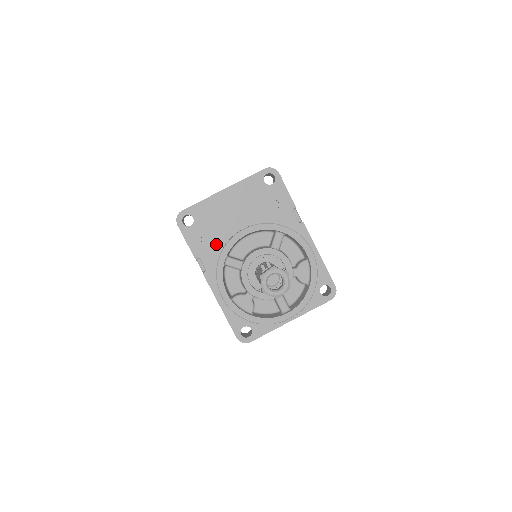
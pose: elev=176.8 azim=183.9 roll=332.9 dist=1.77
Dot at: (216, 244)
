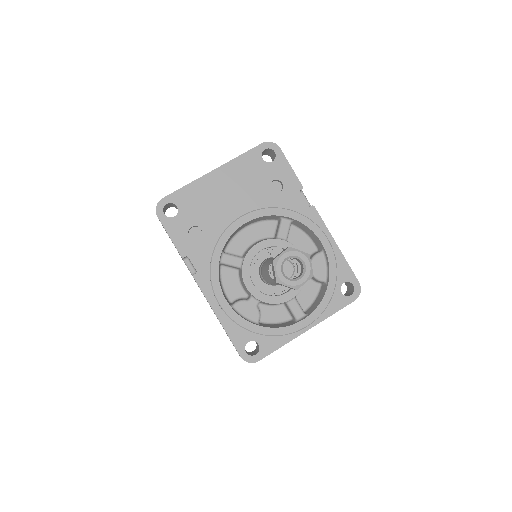
Dot at: (207, 238)
